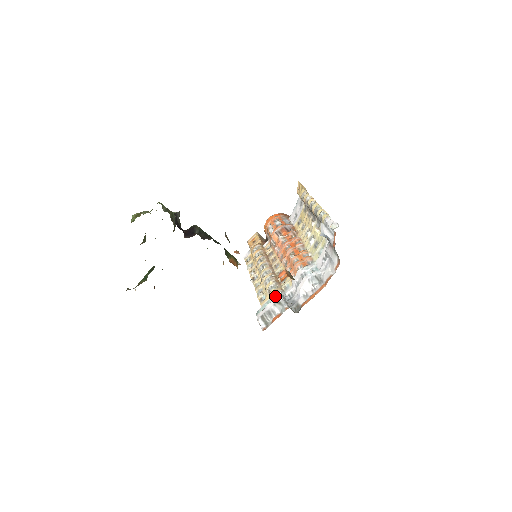
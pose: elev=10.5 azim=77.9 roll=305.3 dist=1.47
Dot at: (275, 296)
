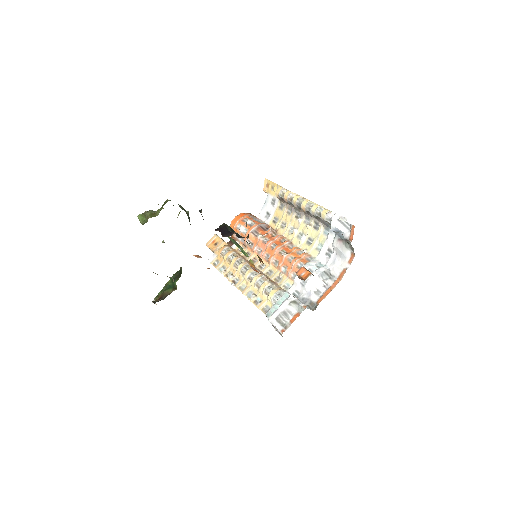
Dot at: (286, 296)
